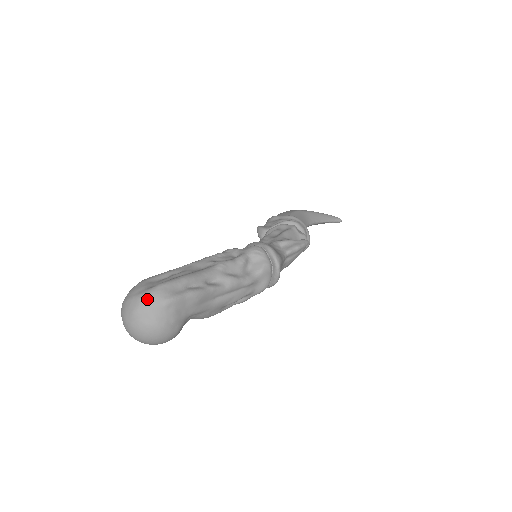
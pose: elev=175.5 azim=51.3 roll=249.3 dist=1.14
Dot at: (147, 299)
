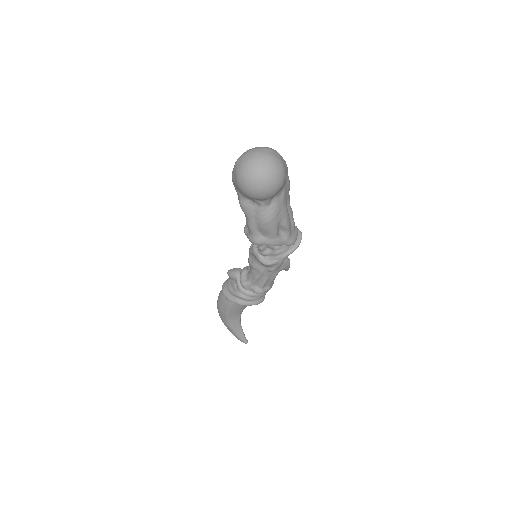
Dot at: (275, 150)
